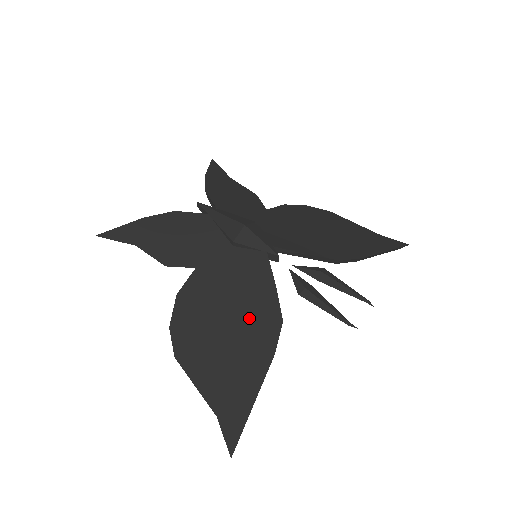
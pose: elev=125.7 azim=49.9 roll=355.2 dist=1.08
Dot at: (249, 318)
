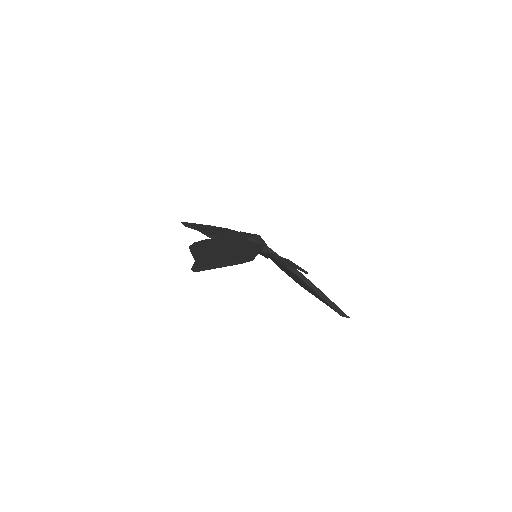
Dot at: (238, 252)
